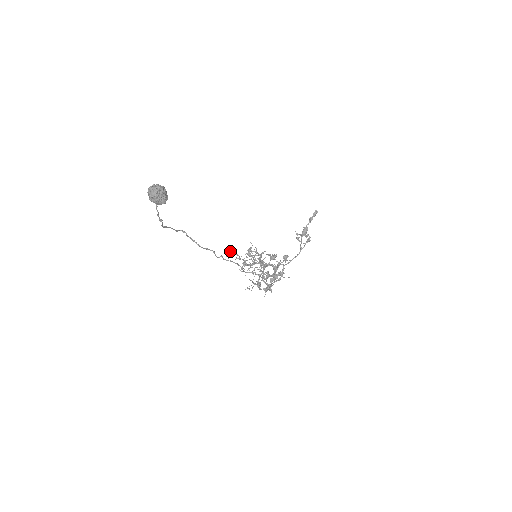
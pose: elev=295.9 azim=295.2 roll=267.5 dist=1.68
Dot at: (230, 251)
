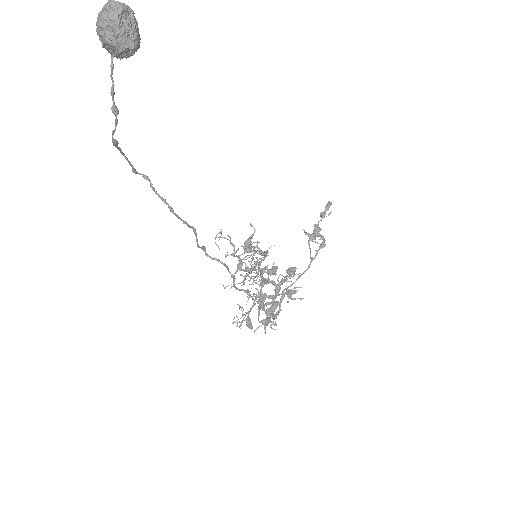
Dot at: (221, 235)
